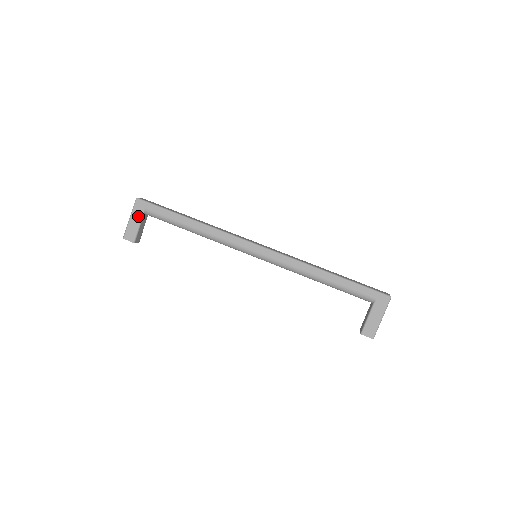
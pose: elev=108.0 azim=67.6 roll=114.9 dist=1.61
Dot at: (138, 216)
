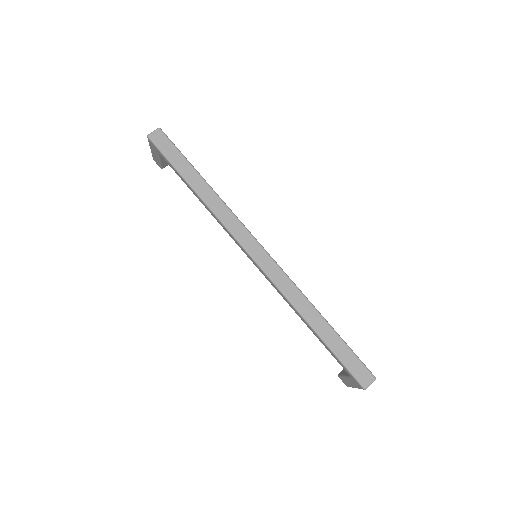
Dot at: (155, 152)
